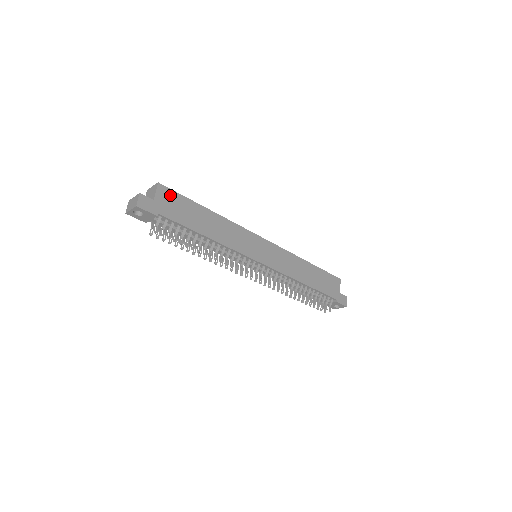
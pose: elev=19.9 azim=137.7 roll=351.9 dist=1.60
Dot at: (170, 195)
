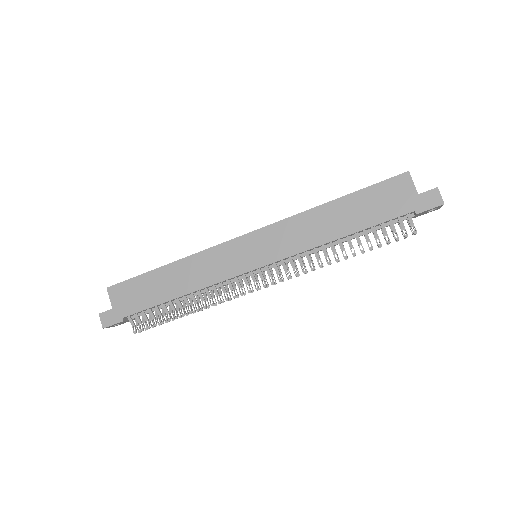
Dot at: (122, 289)
